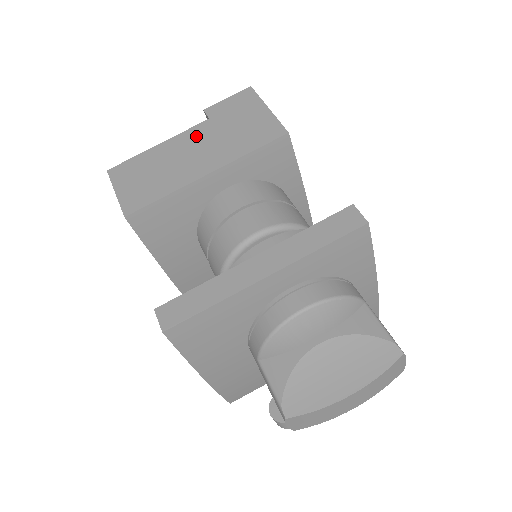
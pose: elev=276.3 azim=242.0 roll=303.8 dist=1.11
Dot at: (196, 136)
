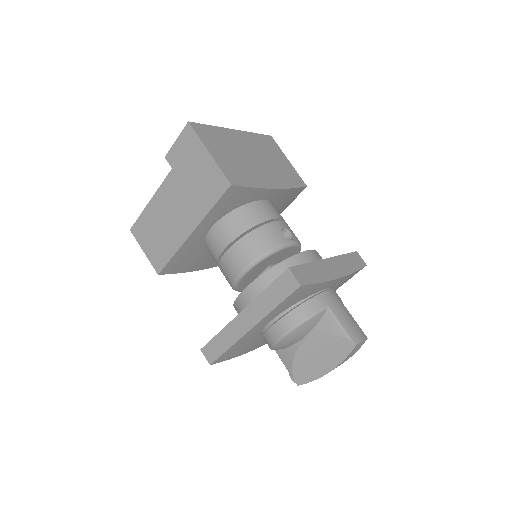
Dot at: (170, 191)
